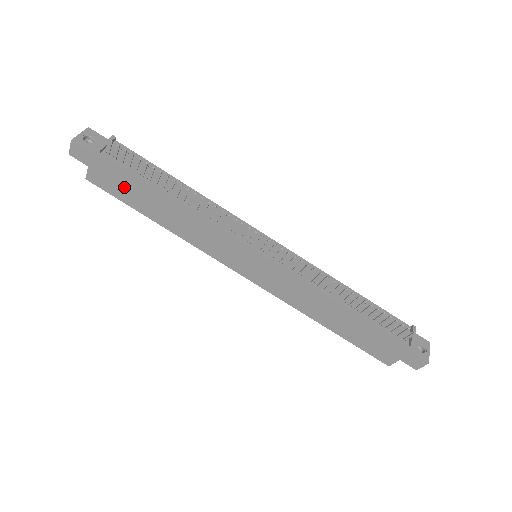
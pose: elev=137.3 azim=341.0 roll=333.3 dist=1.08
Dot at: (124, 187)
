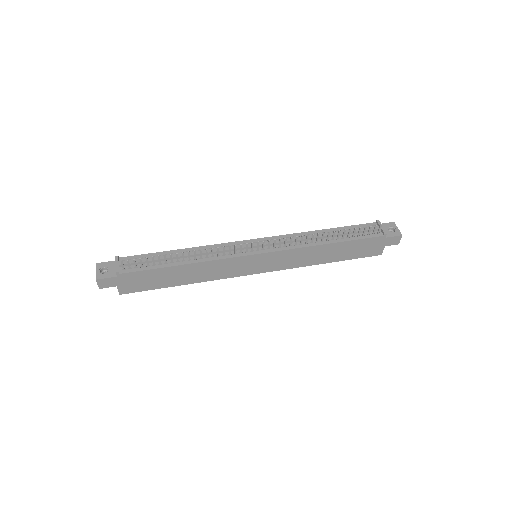
Dot at: (148, 281)
